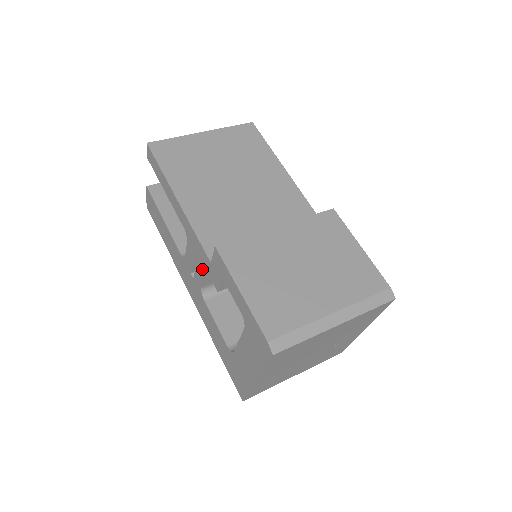
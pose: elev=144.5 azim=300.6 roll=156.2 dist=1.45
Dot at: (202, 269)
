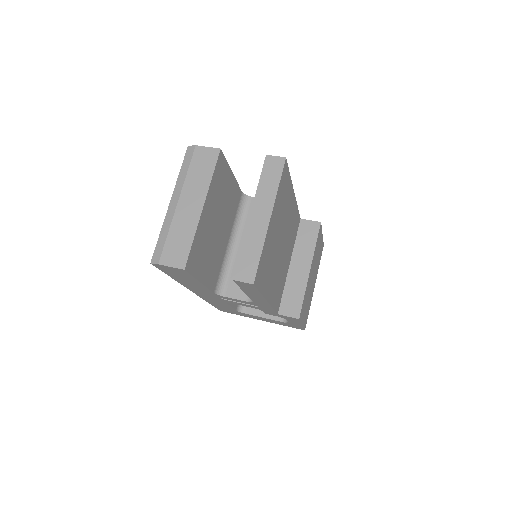
Dot at: occluded
